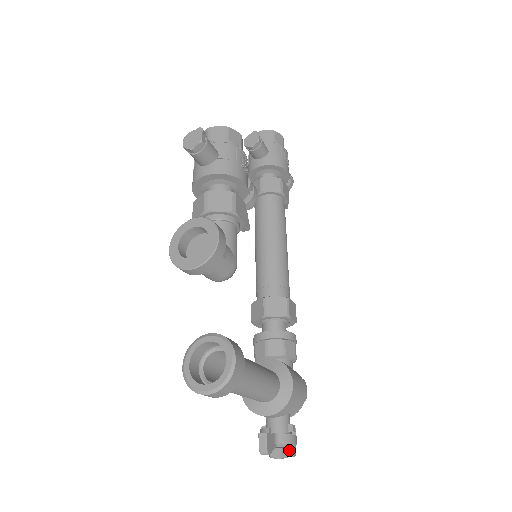
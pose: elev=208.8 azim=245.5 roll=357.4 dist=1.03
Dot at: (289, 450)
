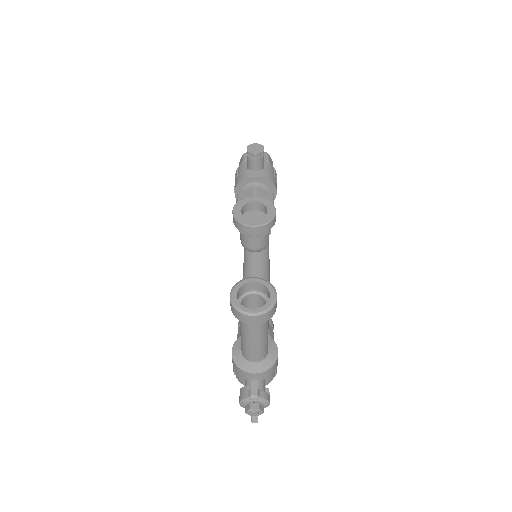
Dot at: occluded
